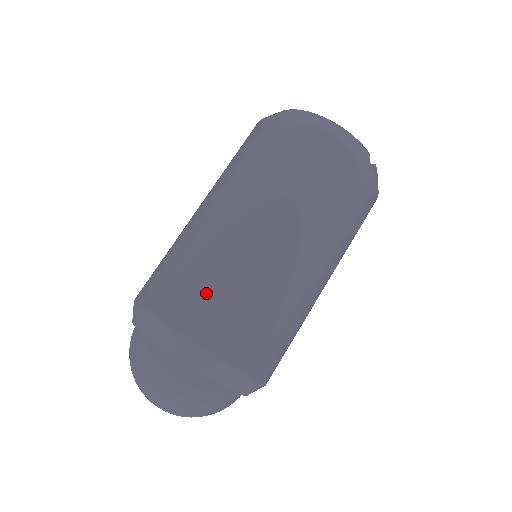
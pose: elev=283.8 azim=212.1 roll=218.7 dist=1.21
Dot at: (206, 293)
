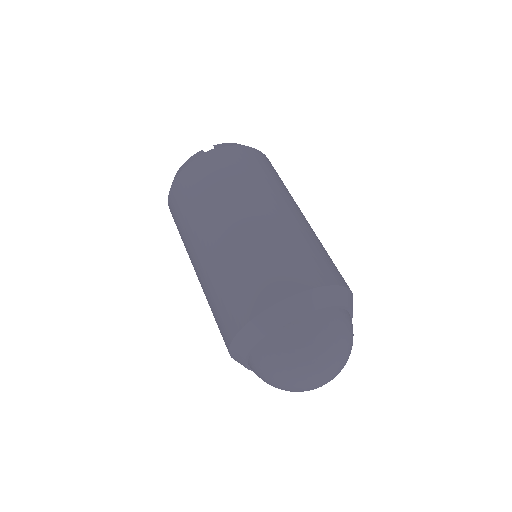
Dot at: (221, 307)
